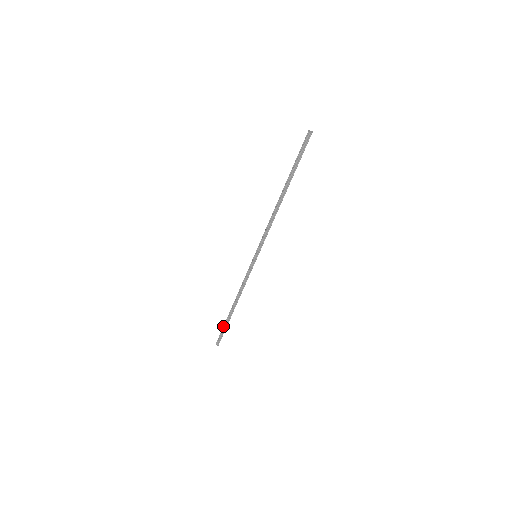
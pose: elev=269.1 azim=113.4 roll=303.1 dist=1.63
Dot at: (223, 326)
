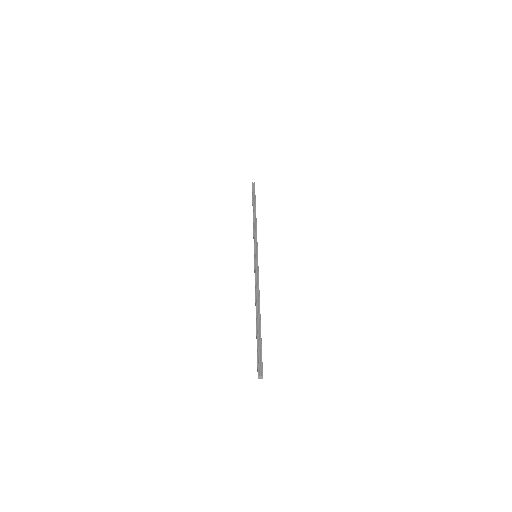
Dot at: occluded
